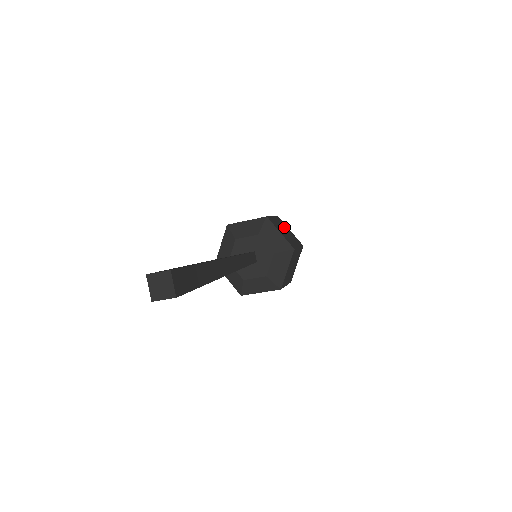
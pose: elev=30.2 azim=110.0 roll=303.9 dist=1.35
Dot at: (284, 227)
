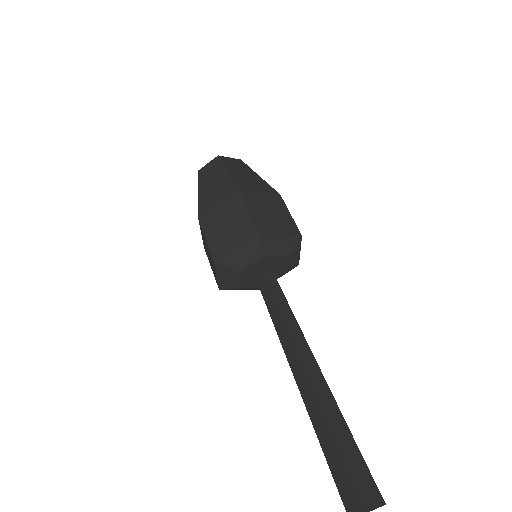
Dot at: occluded
